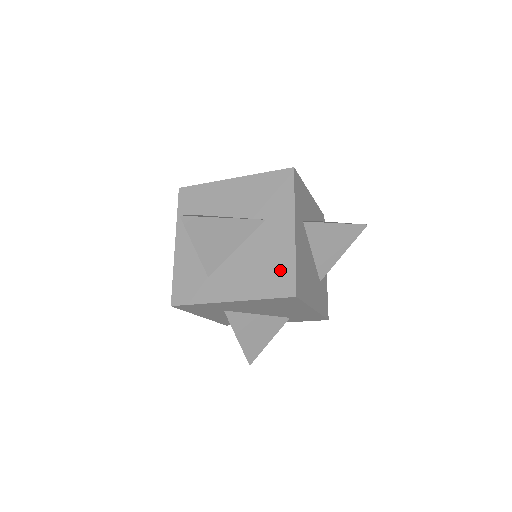
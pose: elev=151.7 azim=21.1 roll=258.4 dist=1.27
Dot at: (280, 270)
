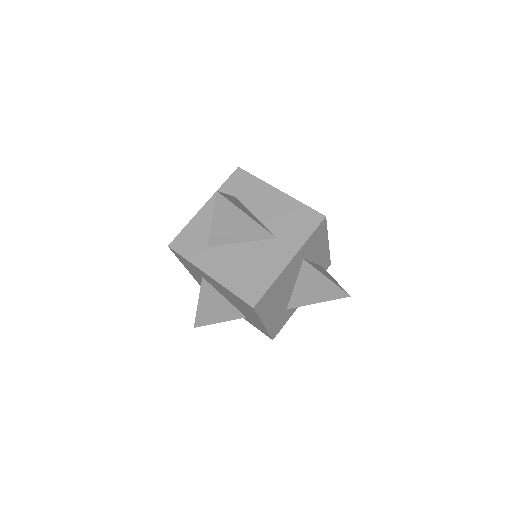
Dot at: (258, 281)
